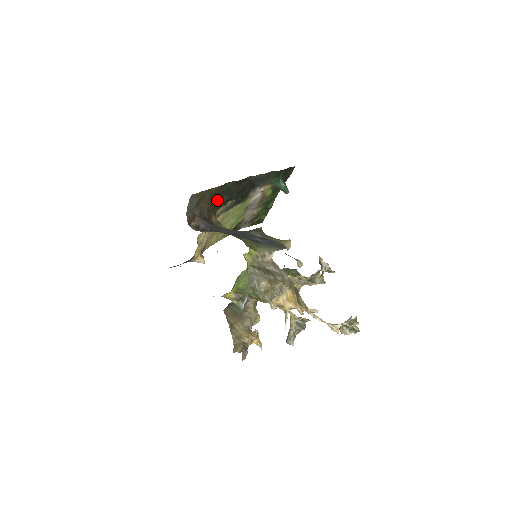
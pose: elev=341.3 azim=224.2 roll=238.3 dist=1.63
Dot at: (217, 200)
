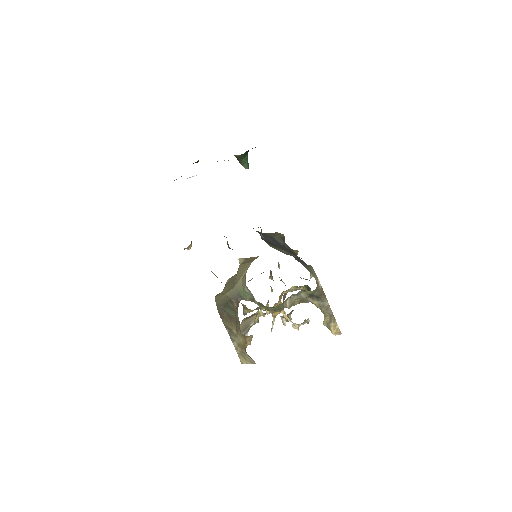
Dot at: occluded
